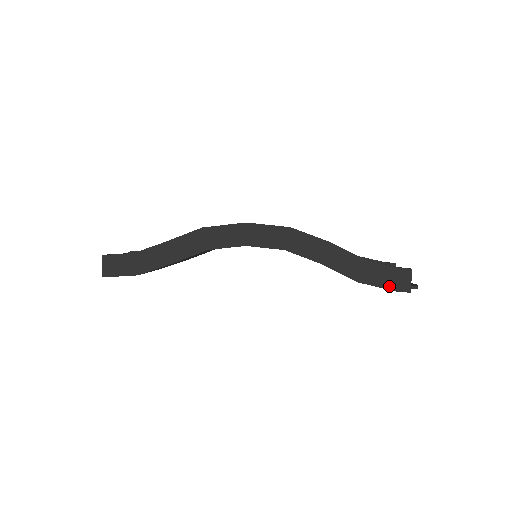
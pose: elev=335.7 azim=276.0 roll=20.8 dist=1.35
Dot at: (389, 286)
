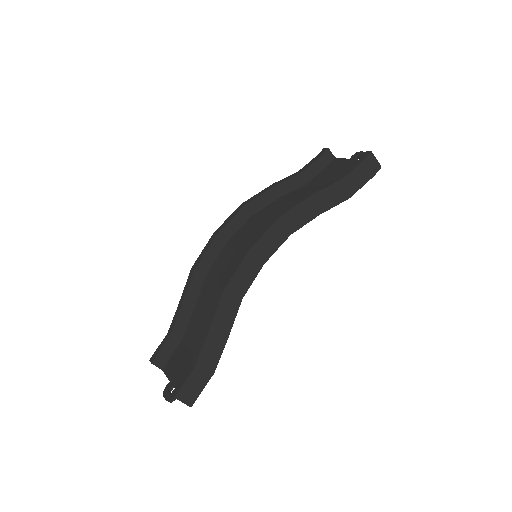
Dot at: (368, 178)
